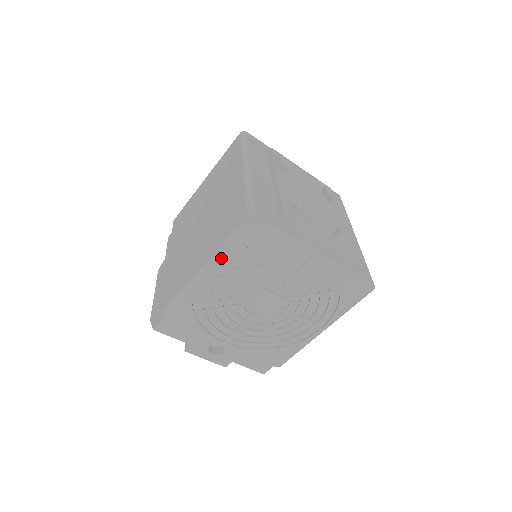
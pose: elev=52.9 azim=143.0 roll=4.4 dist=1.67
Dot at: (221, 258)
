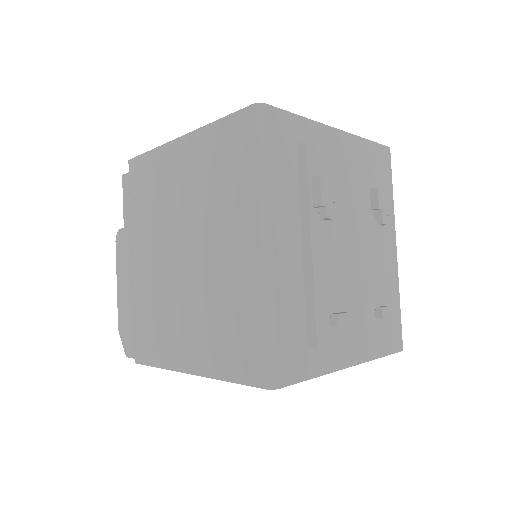
Dot at: occluded
